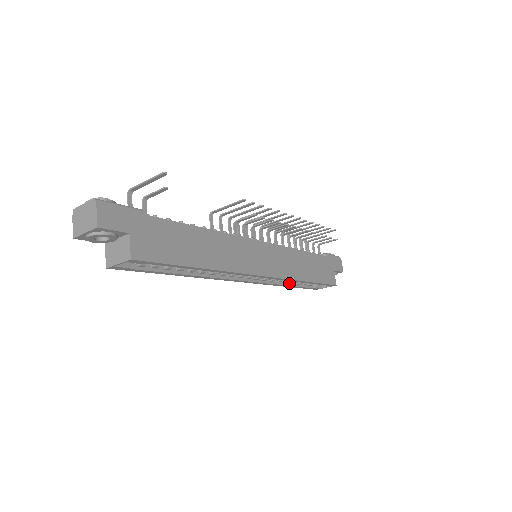
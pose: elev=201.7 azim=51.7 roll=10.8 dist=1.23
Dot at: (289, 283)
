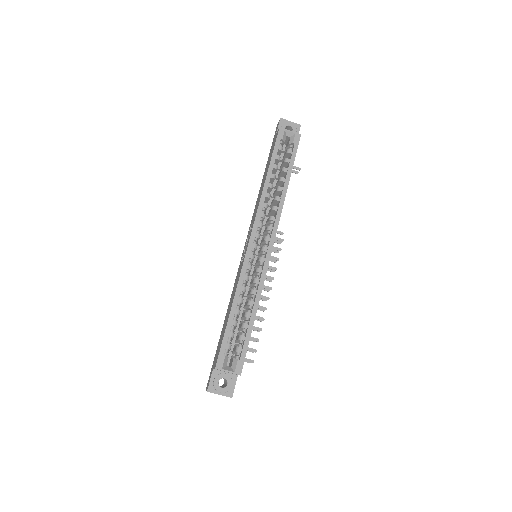
Dot at: (236, 308)
